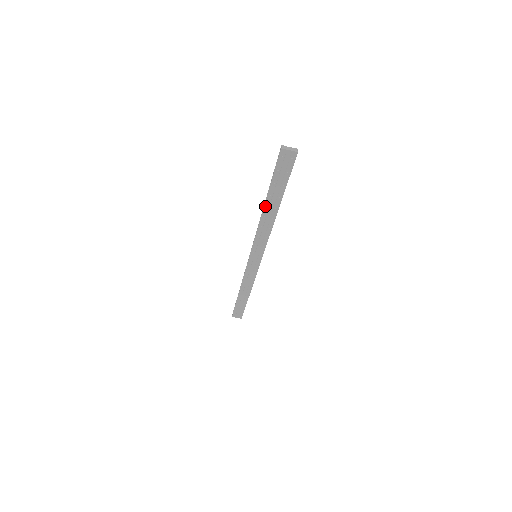
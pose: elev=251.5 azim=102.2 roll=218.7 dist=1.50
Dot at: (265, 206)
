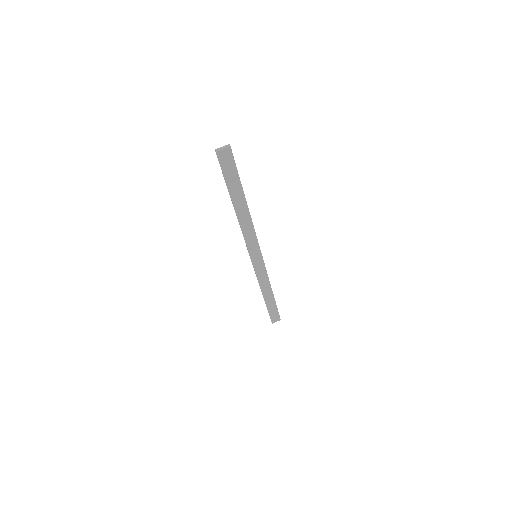
Dot at: (235, 208)
